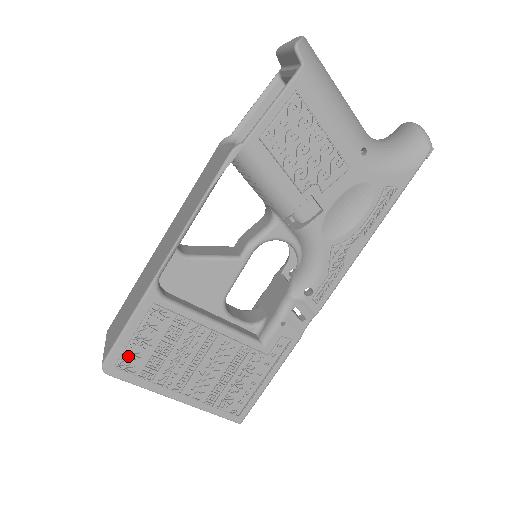
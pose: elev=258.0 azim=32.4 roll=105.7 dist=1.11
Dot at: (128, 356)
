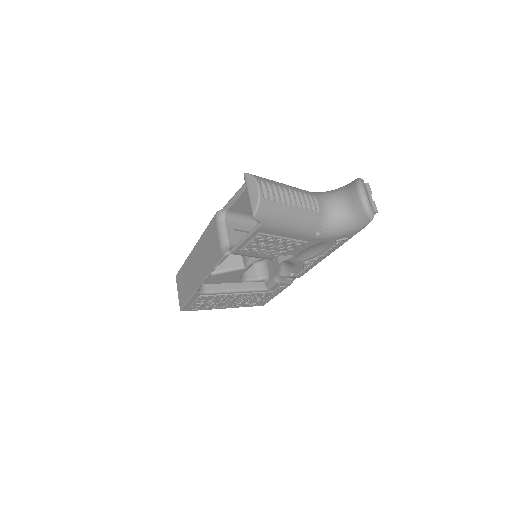
Dot at: (192, 307)
